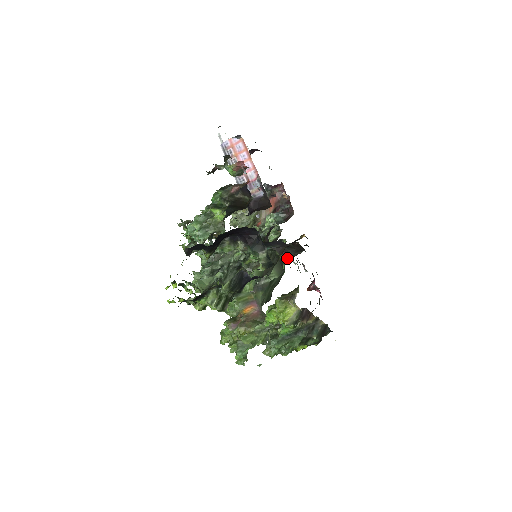
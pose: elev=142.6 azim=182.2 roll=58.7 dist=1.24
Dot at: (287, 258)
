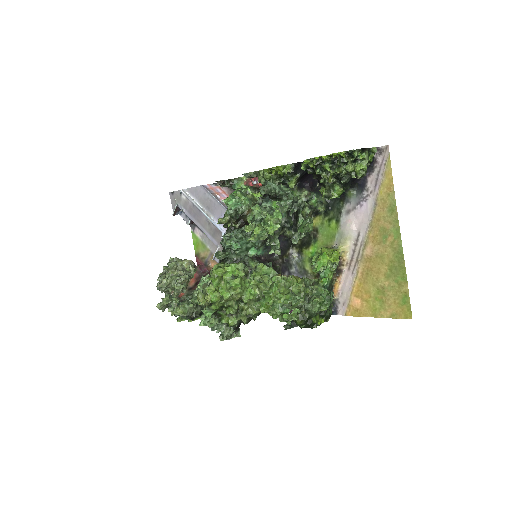
Dot at: occluded
